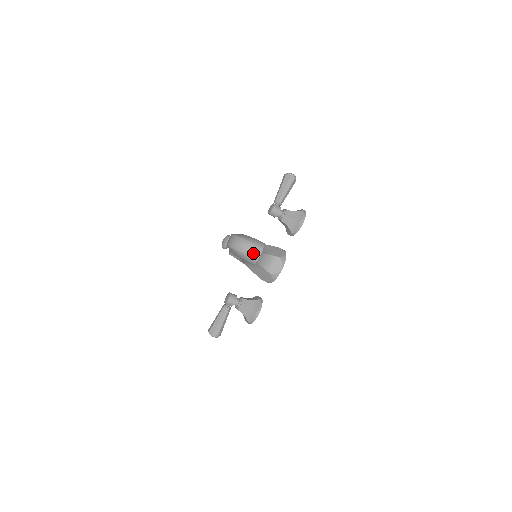
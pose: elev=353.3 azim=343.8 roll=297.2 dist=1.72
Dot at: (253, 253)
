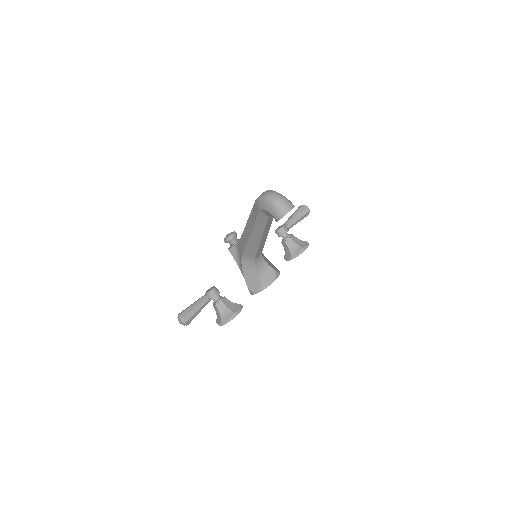
Dot at: (284, 206)
